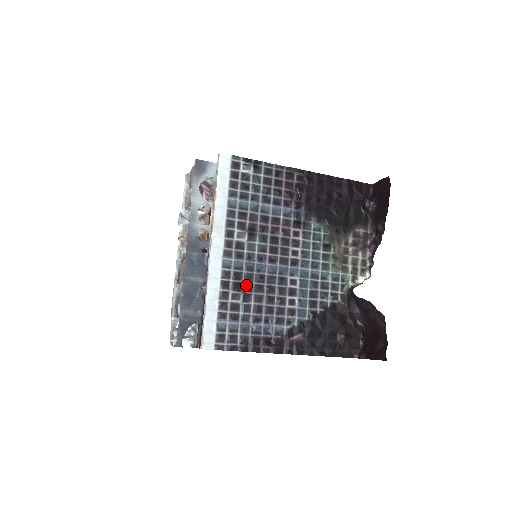
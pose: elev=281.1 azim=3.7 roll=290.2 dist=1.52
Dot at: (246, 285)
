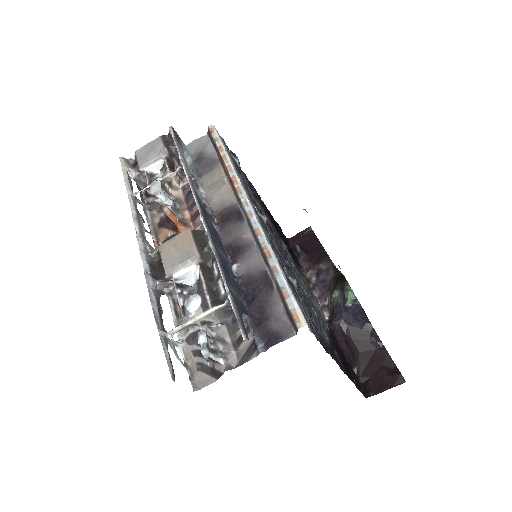
Dot at: (287, 268)
